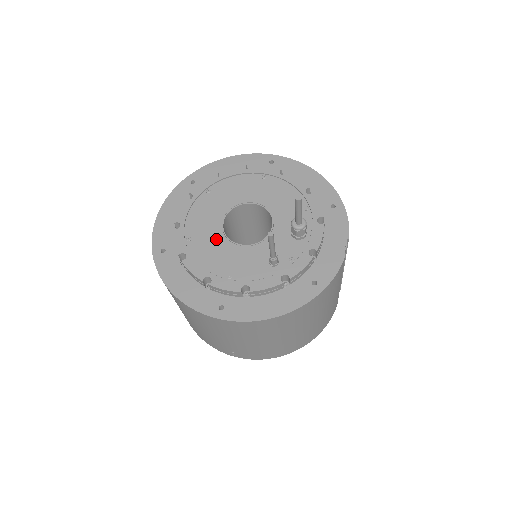
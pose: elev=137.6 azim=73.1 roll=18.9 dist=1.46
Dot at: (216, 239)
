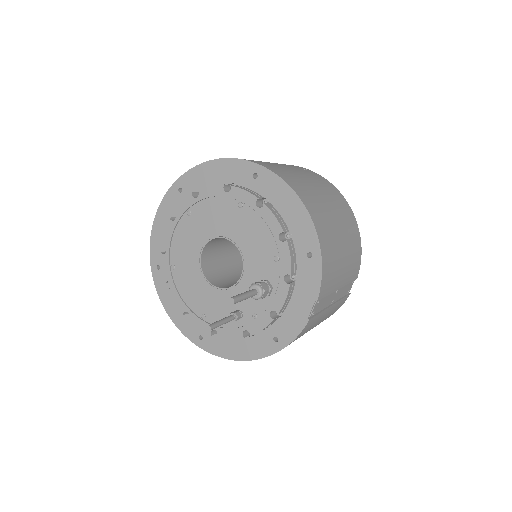
Dot at: (194, 274)
